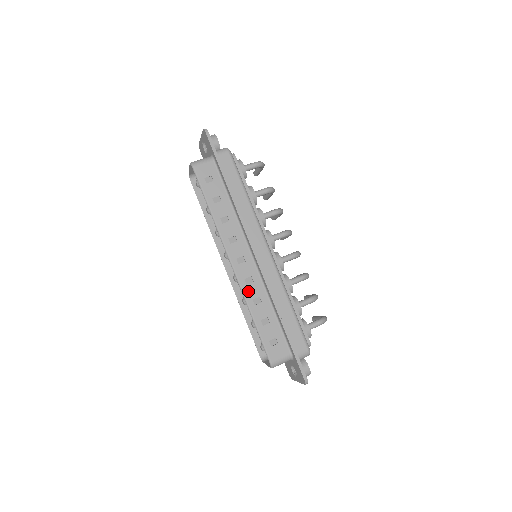
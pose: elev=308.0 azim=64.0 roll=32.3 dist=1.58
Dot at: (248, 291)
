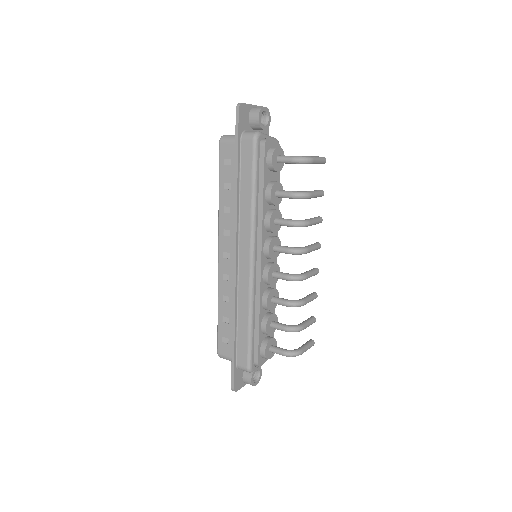
Dot at: (222, 286)
